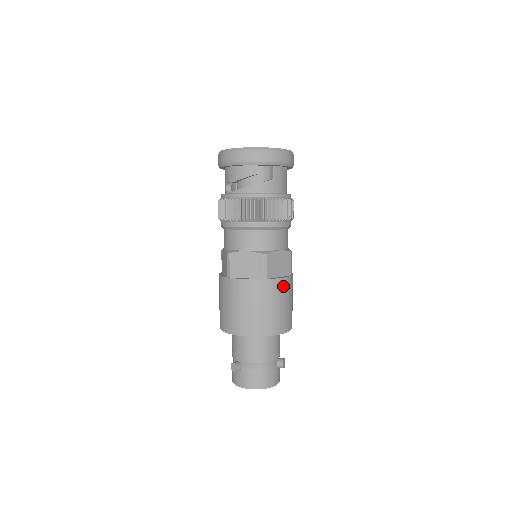
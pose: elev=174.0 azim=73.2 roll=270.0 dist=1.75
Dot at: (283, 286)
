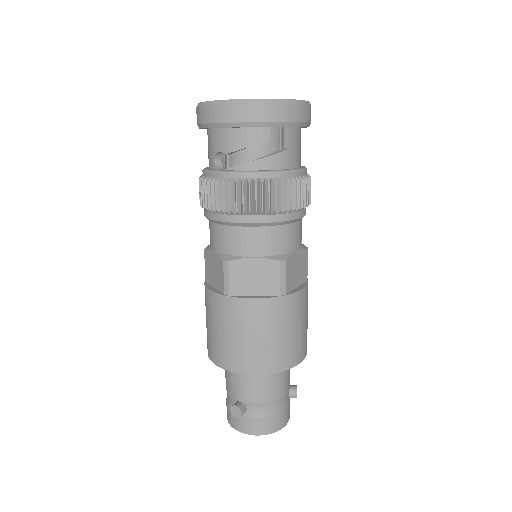
Dot at: (303, 299)
